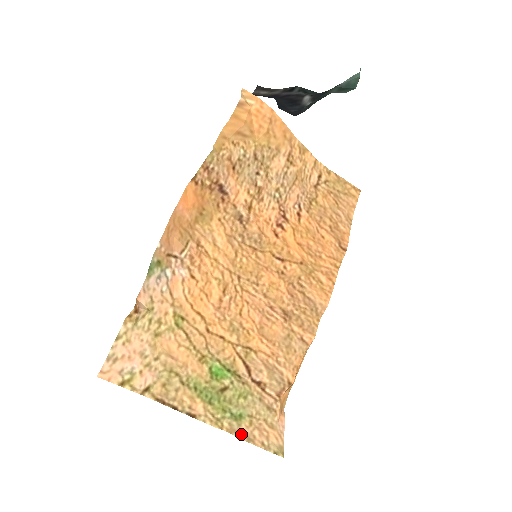
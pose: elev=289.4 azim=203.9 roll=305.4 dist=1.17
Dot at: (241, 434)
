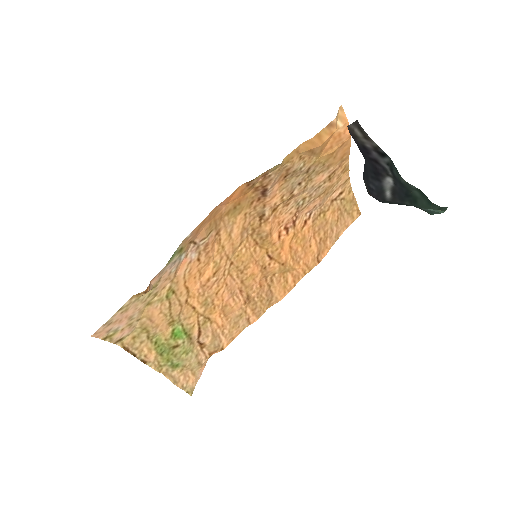
Dot at: (171, 377)
